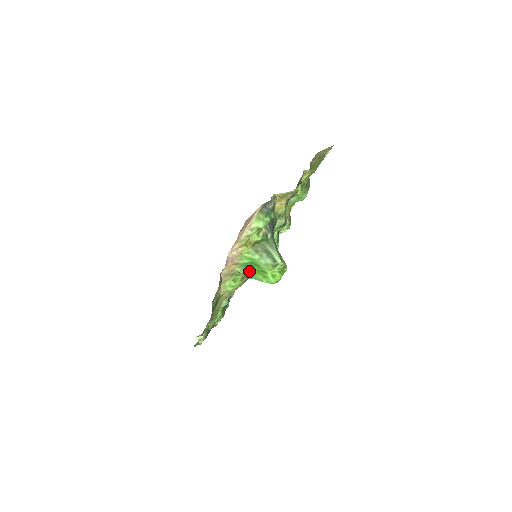
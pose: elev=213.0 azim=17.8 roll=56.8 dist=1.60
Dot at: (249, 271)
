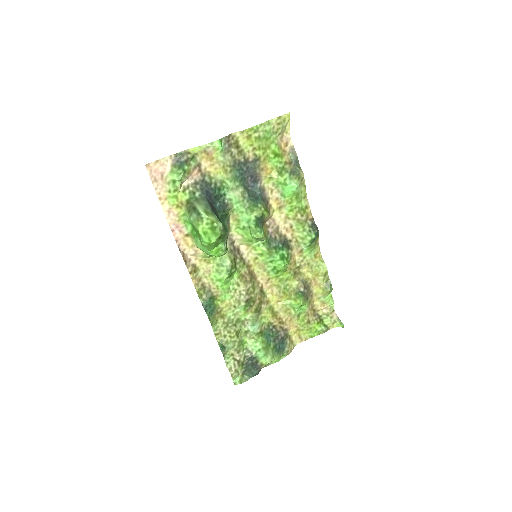
Dot at: (199, 241)
